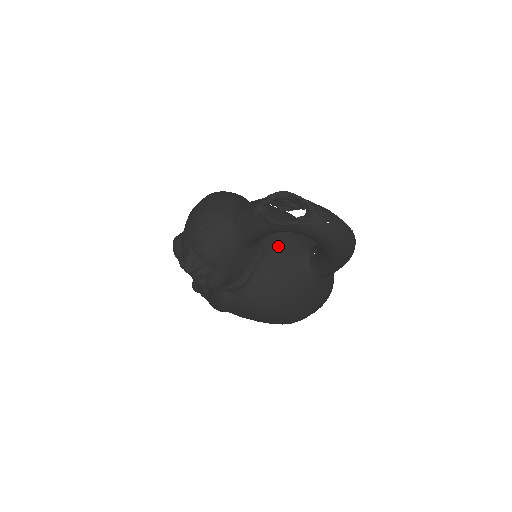
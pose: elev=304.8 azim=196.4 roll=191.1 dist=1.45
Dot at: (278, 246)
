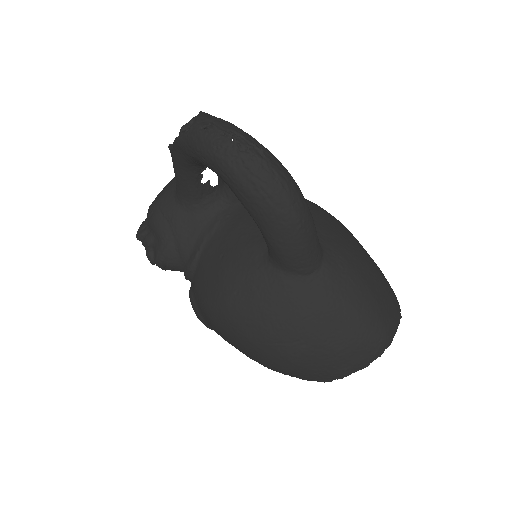
Dot at: (240, 219)
